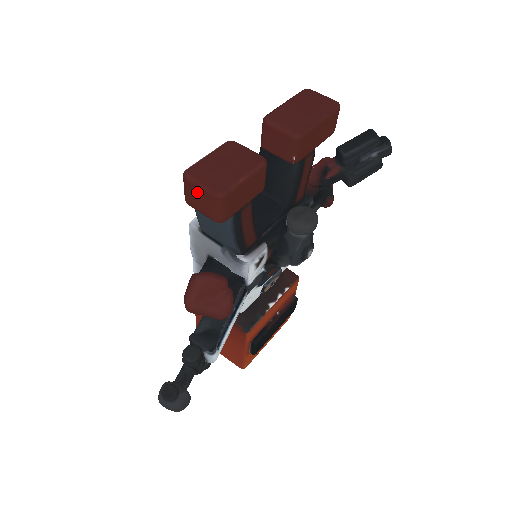
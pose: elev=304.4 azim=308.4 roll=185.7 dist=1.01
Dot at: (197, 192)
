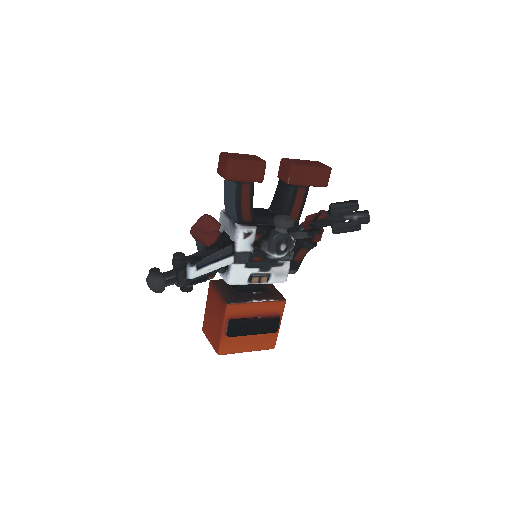
Dot at: (222, 160)
